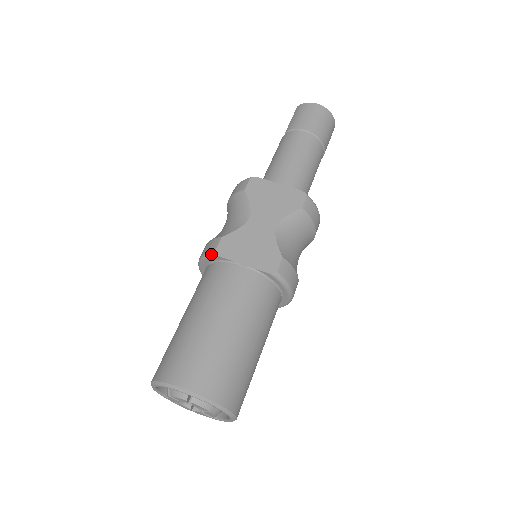
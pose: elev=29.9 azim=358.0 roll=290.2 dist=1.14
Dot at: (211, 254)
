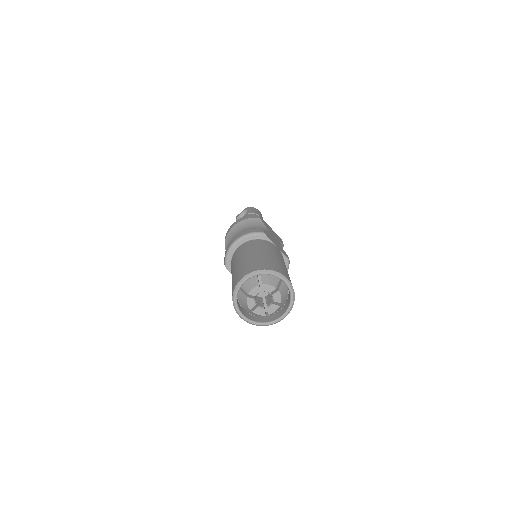
Dot at: (261, 233)
